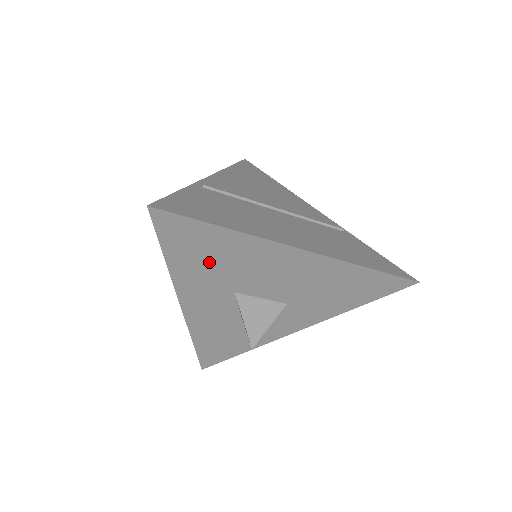
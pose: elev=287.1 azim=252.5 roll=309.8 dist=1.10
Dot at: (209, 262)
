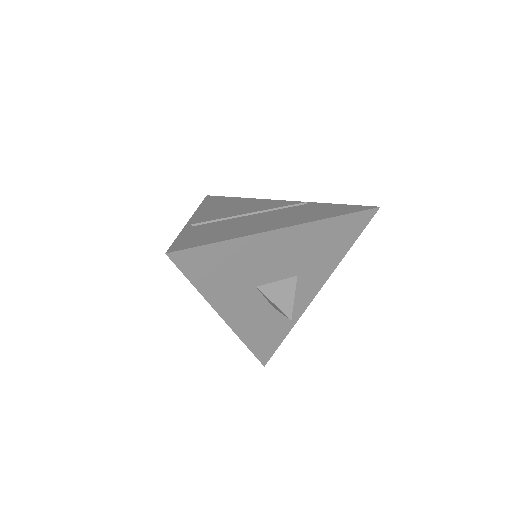
Dot at: (227, 273)
